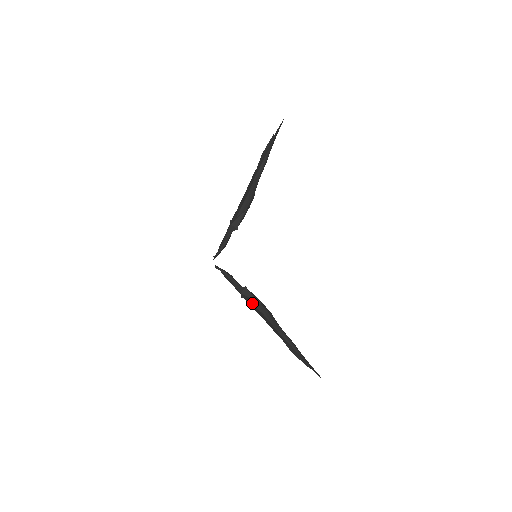
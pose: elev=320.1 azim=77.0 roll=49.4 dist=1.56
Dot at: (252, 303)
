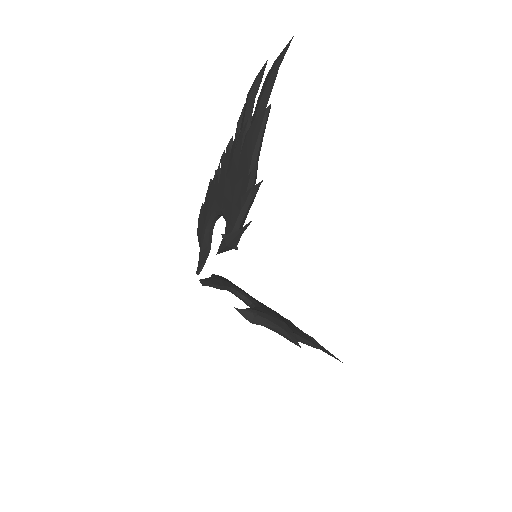
Dot at: (264, 326)
